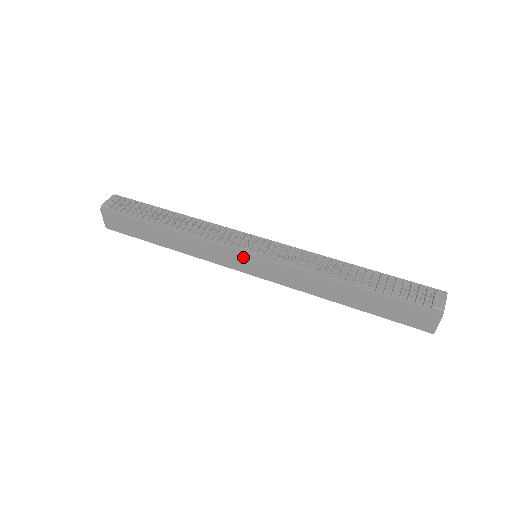
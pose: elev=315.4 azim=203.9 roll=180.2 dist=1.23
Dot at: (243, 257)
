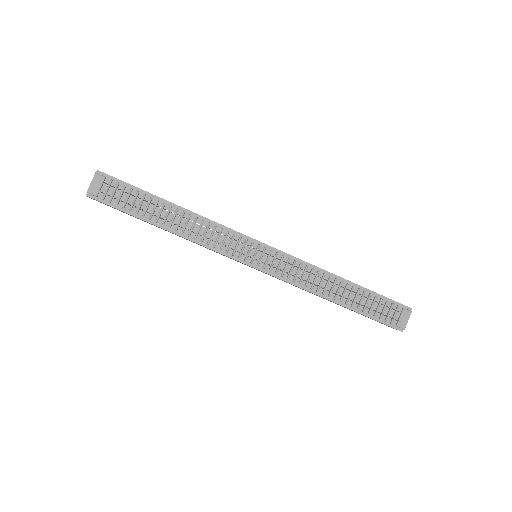
Dot at: (245, 264)
